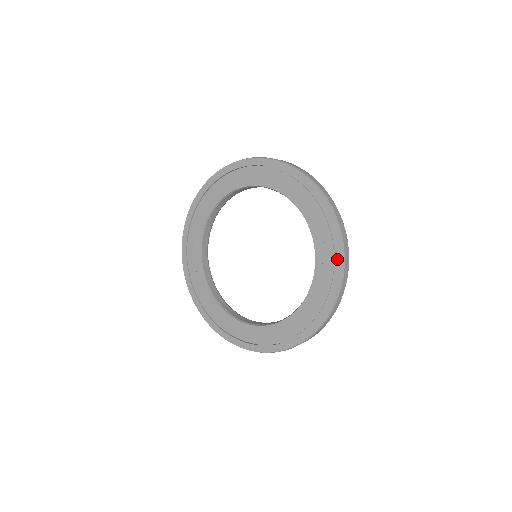
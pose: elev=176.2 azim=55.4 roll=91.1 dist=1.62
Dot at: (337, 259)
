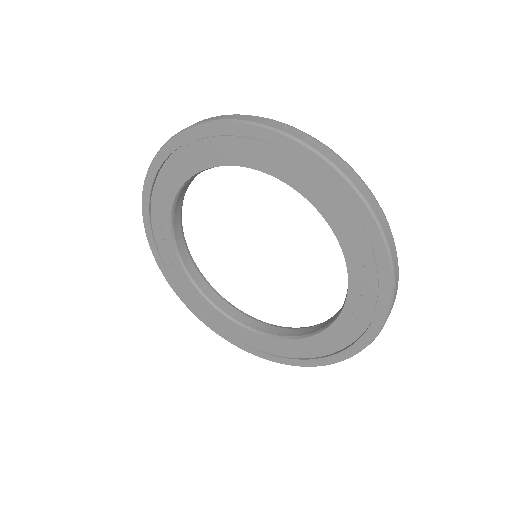
Dot at: (382, 298)
